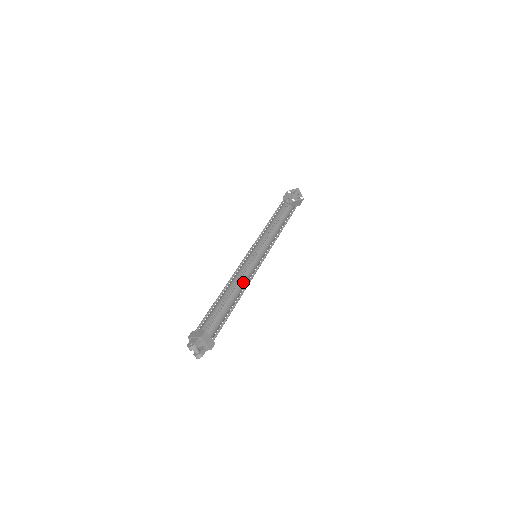
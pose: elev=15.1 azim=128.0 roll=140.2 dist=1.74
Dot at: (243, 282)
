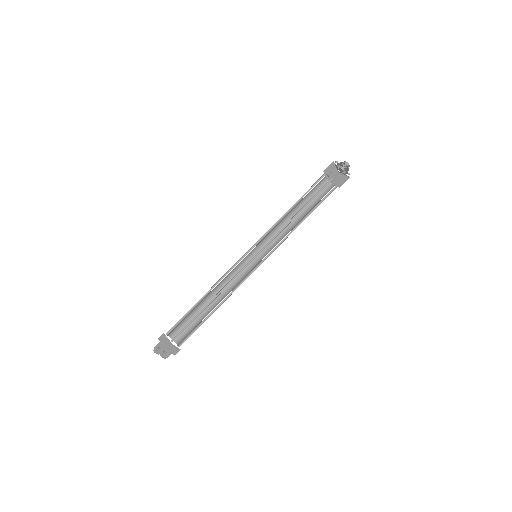
Dot at: (233, 283)
